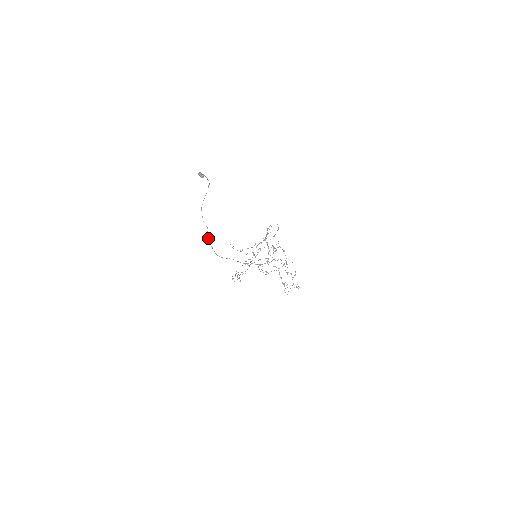
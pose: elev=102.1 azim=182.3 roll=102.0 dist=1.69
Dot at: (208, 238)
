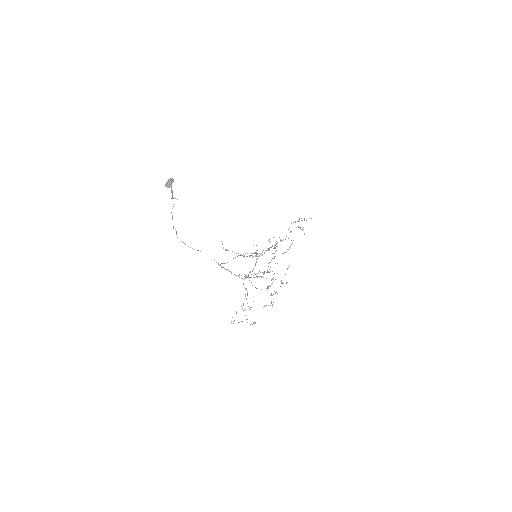
Dot at: (176, 233)
